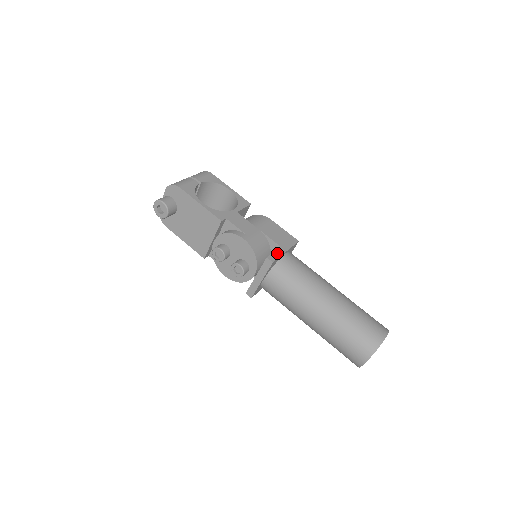
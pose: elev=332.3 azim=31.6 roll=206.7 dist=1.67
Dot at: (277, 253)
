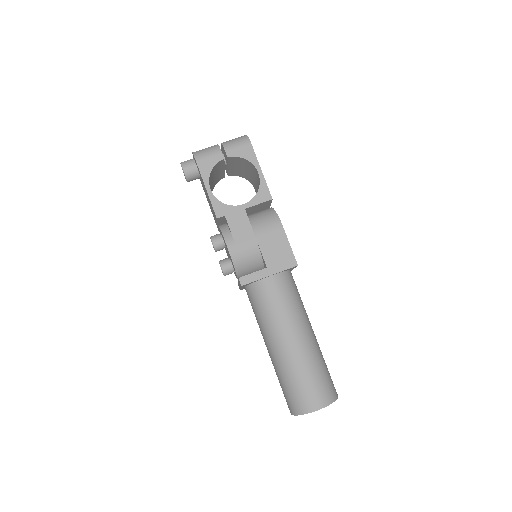
Dot at: (256, 275)
